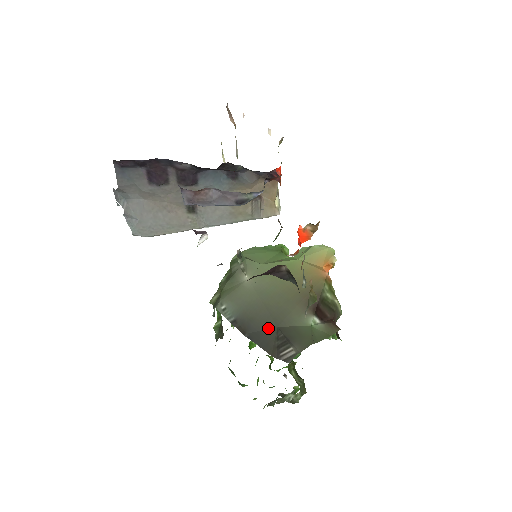
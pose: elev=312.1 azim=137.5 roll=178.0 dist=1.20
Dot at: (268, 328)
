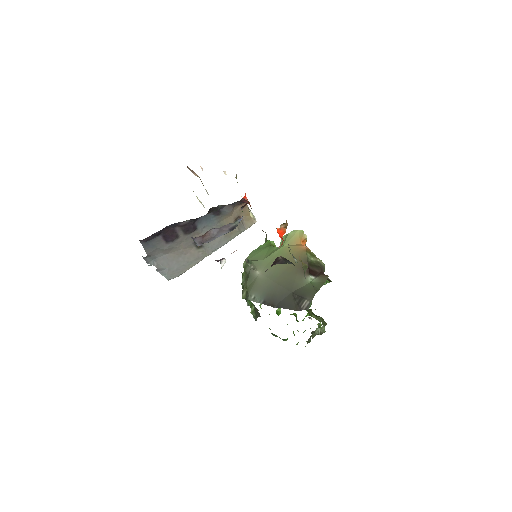
Dot at: (286, 296)
